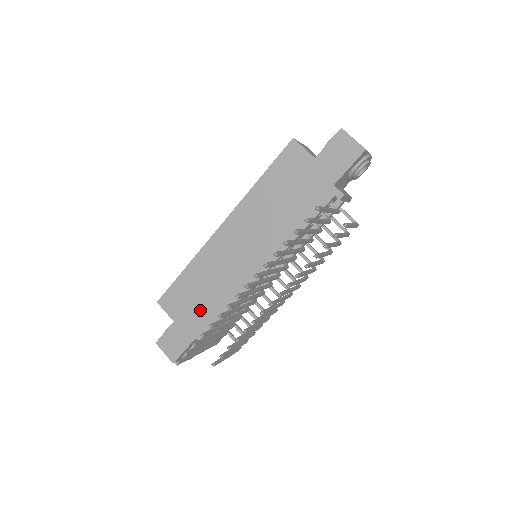
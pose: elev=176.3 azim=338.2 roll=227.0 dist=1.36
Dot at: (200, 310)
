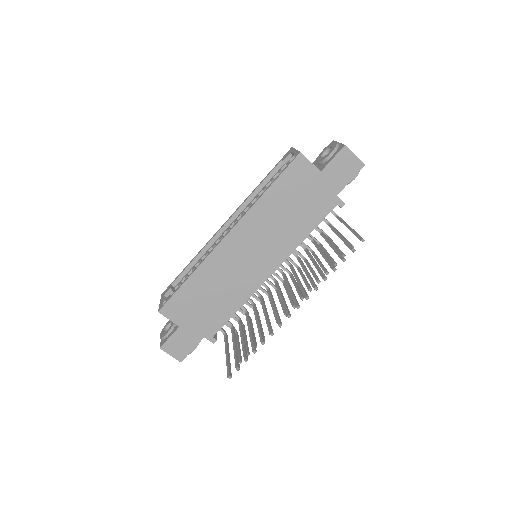
Dot at: (208, 313)
